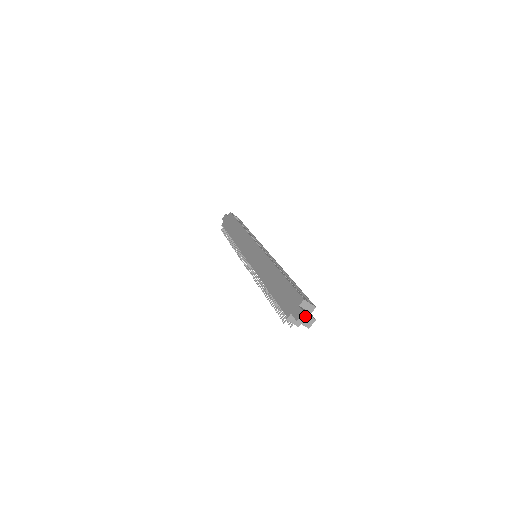
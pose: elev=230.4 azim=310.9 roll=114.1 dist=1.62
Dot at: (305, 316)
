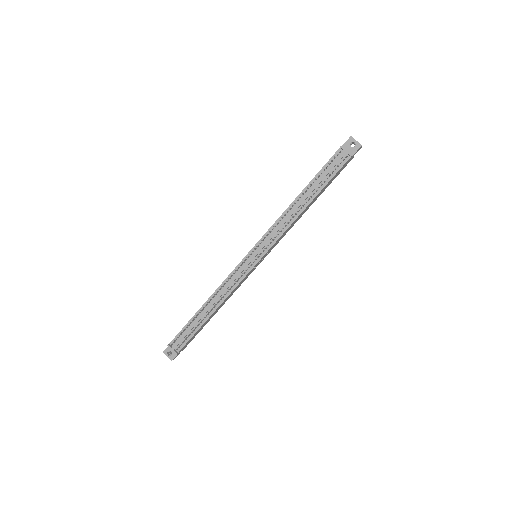
Dot at: occluded
